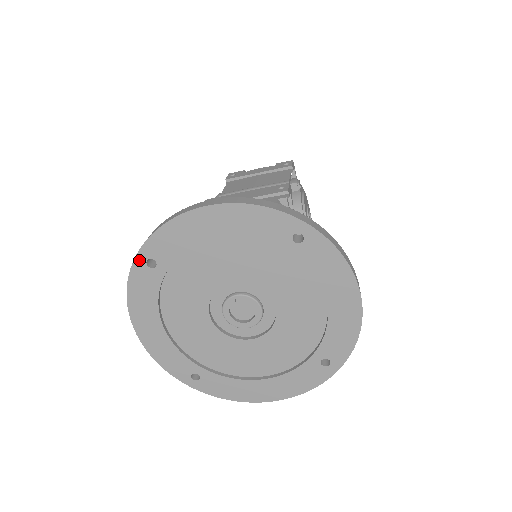
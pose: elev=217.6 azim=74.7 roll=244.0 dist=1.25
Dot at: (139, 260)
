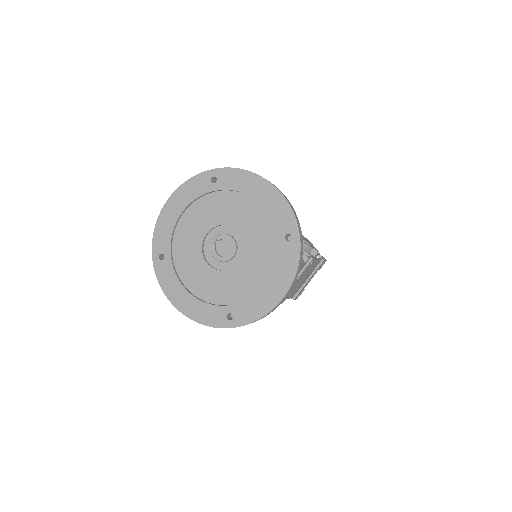
Dot at: (155, 260)
